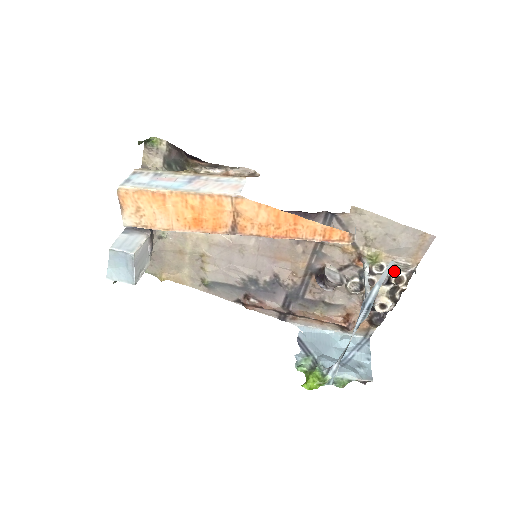
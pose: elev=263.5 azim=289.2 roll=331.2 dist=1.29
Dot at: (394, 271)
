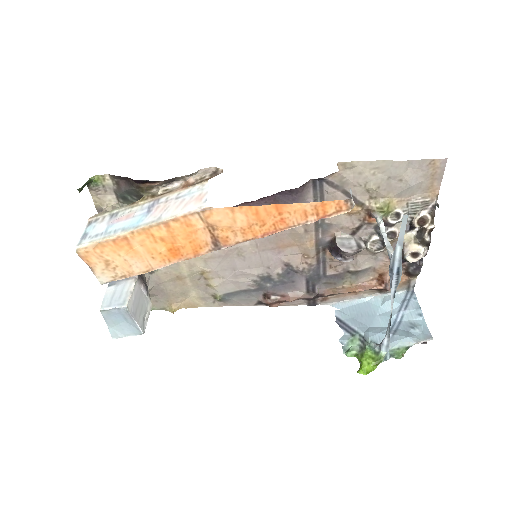
Dot at: (413, 213)
